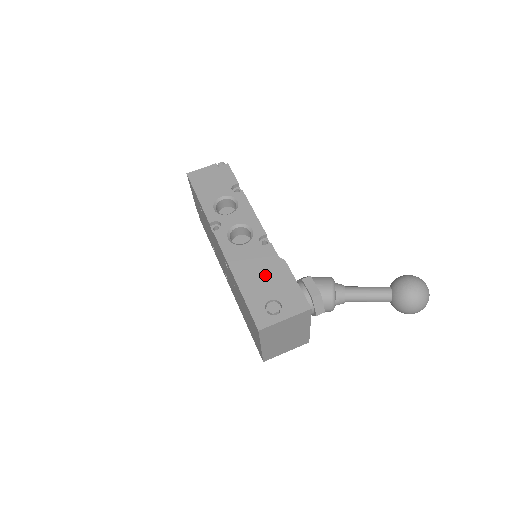
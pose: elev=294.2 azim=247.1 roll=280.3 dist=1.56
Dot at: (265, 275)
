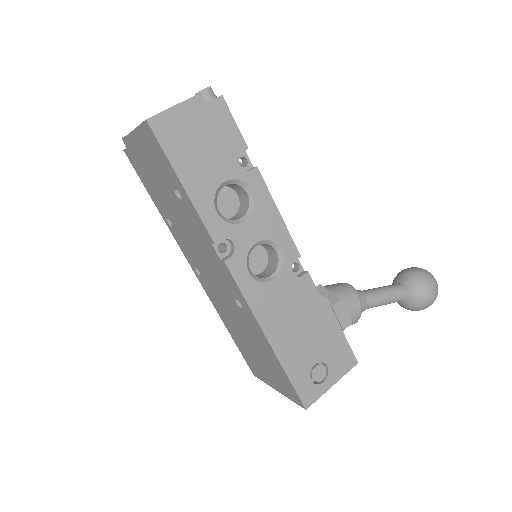
Dot at: (306, 328)
